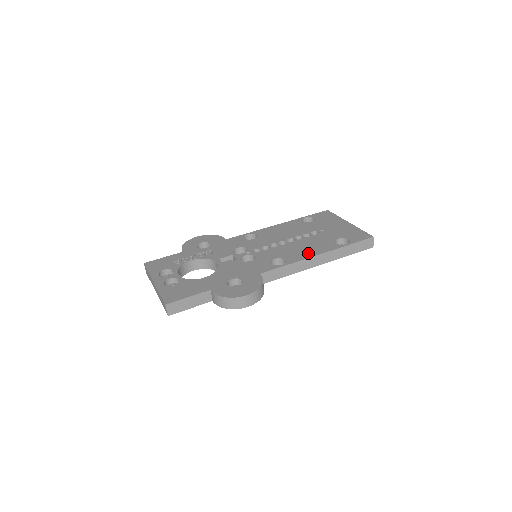
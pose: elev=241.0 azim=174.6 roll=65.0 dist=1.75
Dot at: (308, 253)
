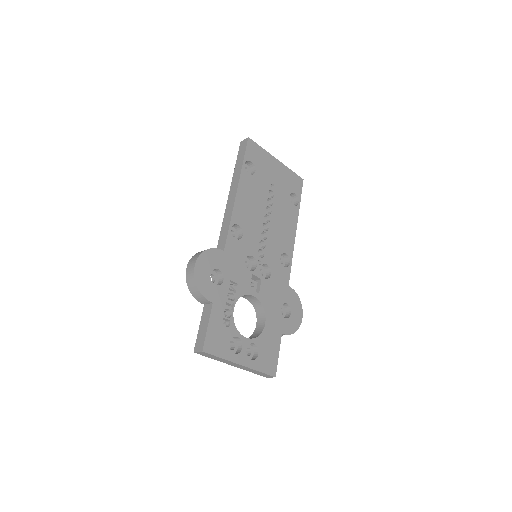
Dot at: (291, 233)
